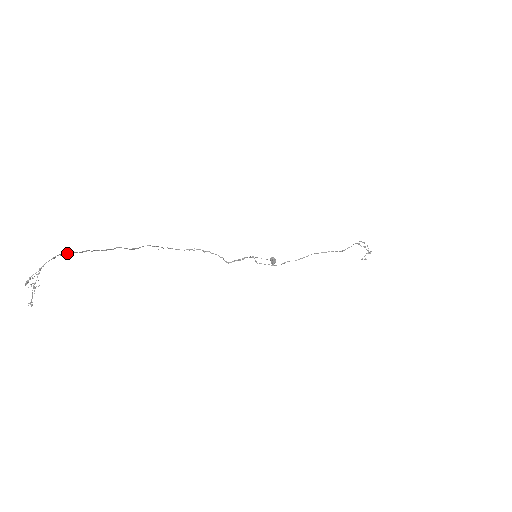
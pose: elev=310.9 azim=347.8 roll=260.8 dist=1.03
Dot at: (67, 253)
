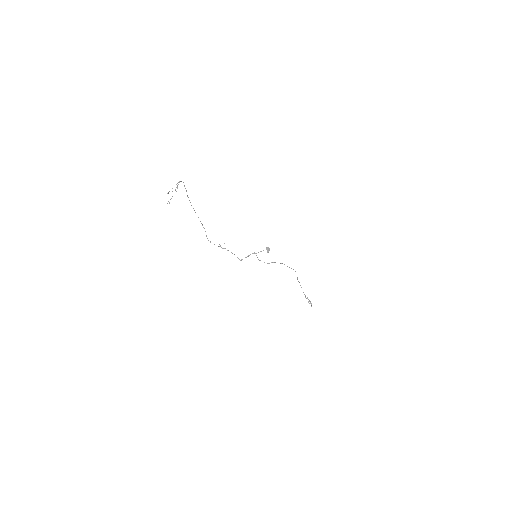
Dot at: (185, 188)
